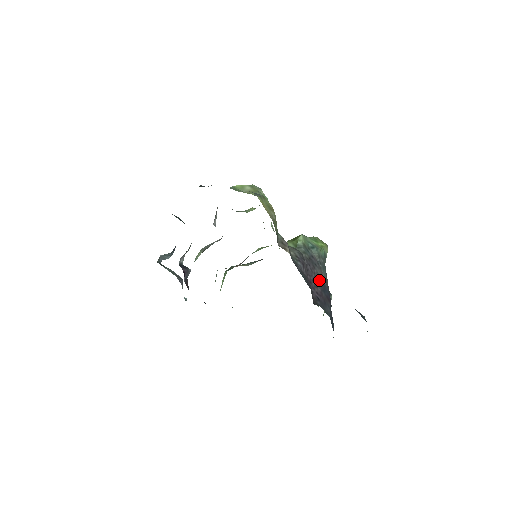
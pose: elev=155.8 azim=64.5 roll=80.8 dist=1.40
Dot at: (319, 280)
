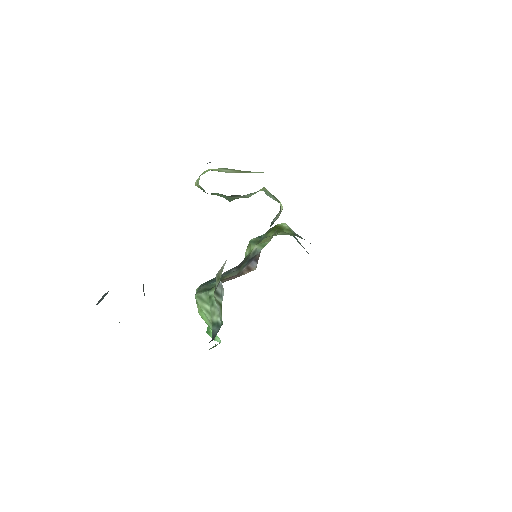
Dot at: occluded
